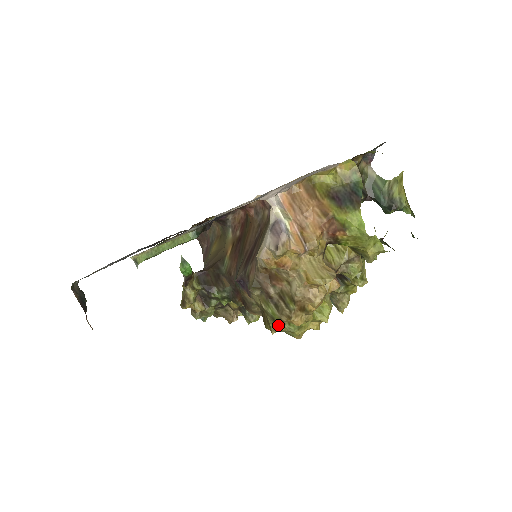
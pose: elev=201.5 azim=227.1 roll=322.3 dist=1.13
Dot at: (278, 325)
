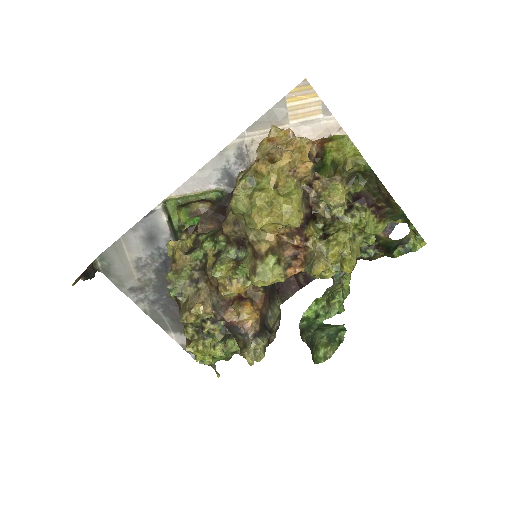
Dot at: (244, 181)
